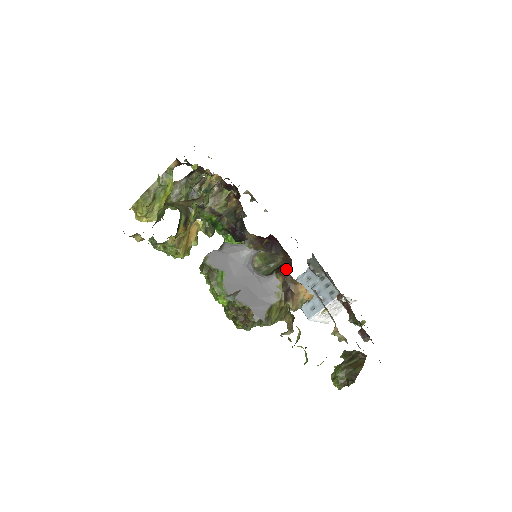
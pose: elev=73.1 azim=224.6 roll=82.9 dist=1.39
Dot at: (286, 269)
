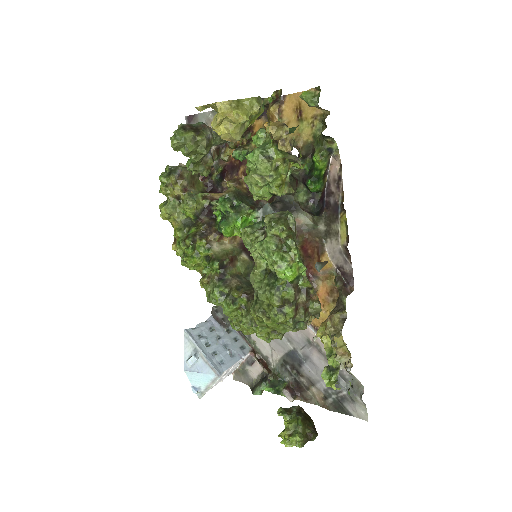
Dot at: occluded
